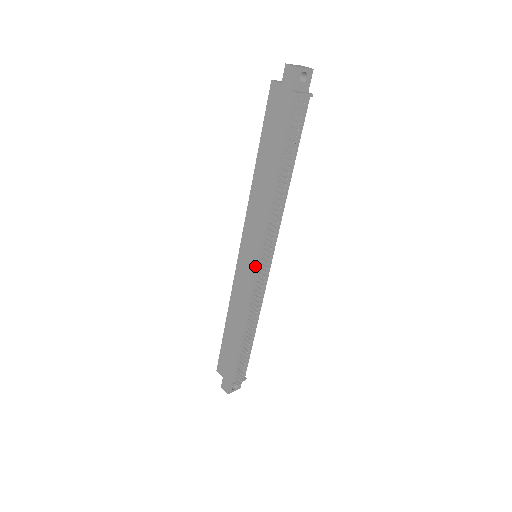
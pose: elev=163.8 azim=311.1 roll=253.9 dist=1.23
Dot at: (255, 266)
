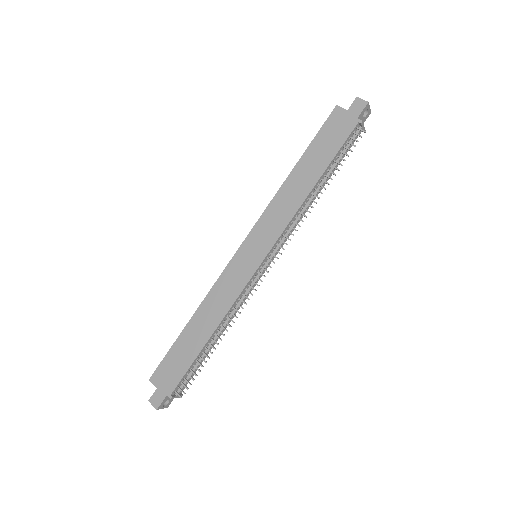
Dot at: (258, 263)
